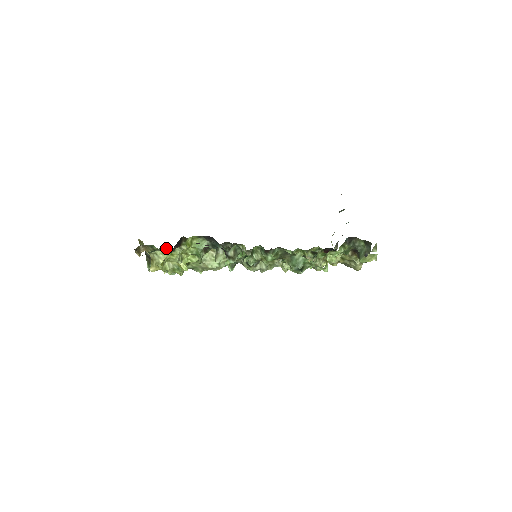
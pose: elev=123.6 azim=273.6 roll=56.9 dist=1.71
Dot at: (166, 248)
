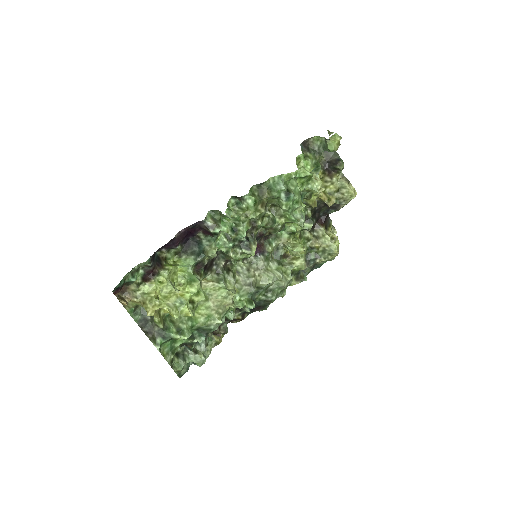
Dot at: (146, 269)
